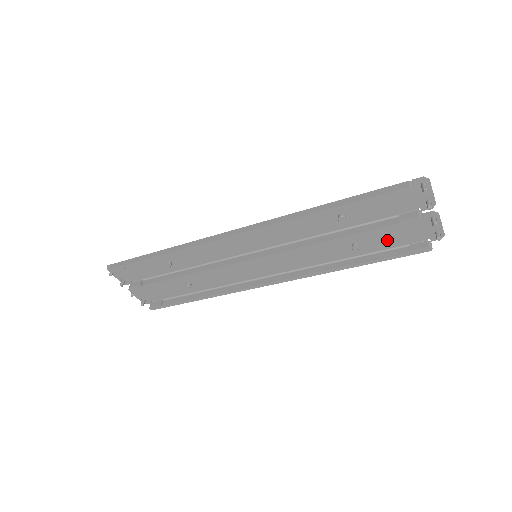
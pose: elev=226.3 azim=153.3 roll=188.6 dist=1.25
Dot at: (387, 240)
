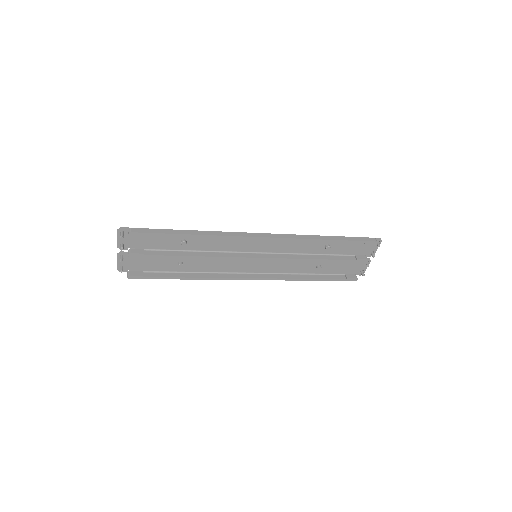
Dot at: (336, 268)
